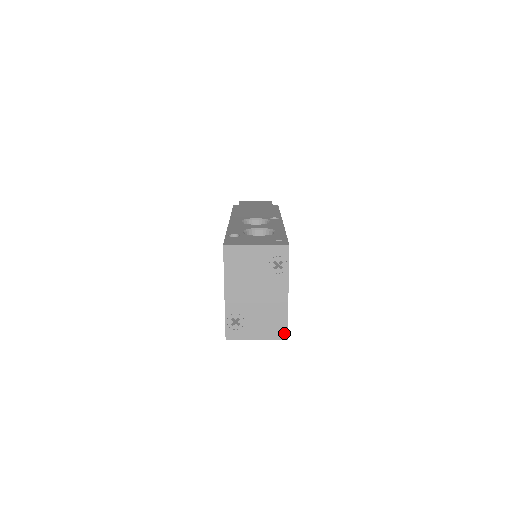
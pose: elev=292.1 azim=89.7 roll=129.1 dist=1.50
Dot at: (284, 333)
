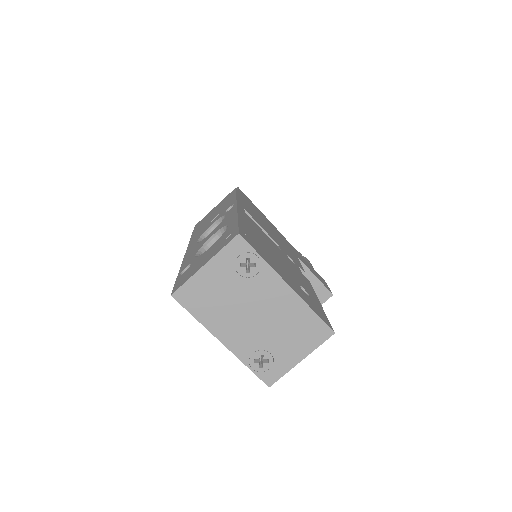
Dot at: (325, 330)
